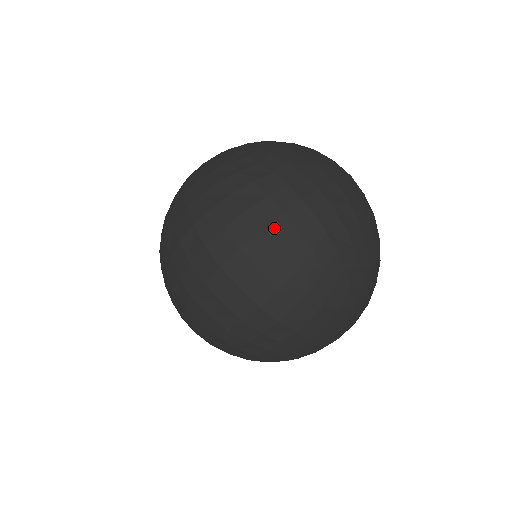
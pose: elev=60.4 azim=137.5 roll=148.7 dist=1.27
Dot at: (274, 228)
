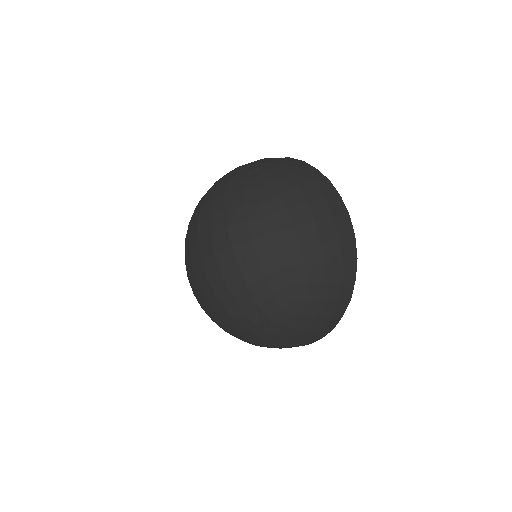
Dot at: (202, 214)
